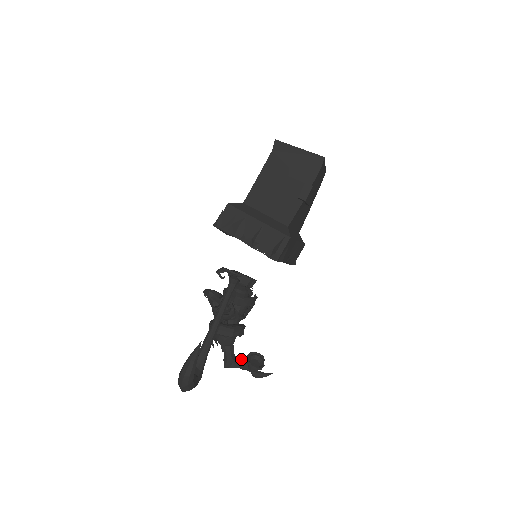
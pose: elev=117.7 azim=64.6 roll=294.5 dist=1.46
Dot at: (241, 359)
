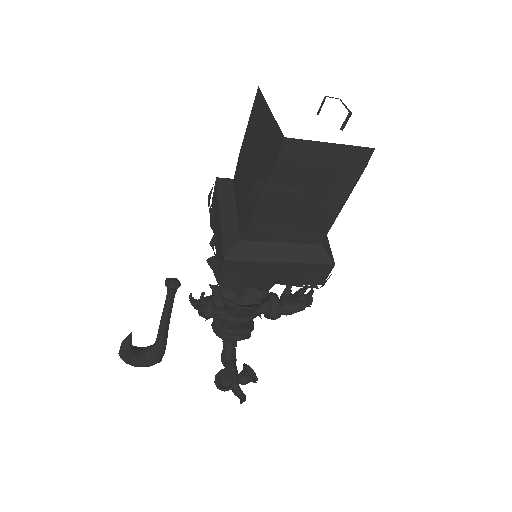
Dot at: (232, 364)
